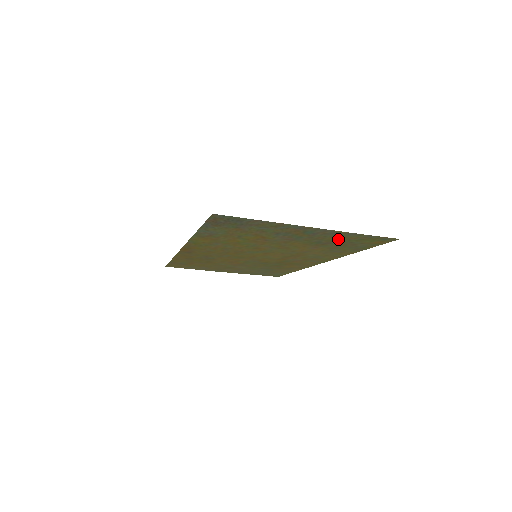
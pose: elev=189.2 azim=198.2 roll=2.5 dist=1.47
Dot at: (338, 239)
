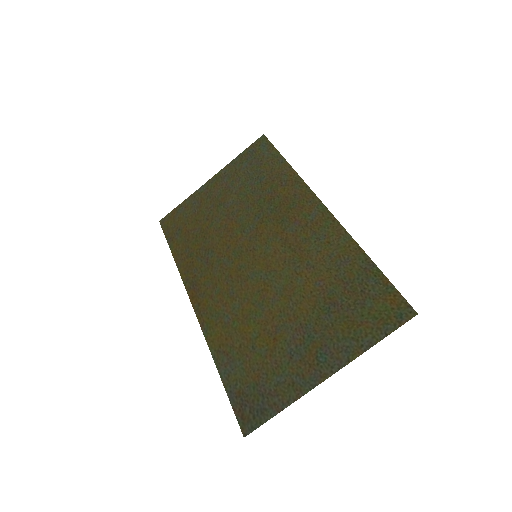
Dot at: (349, 322)
